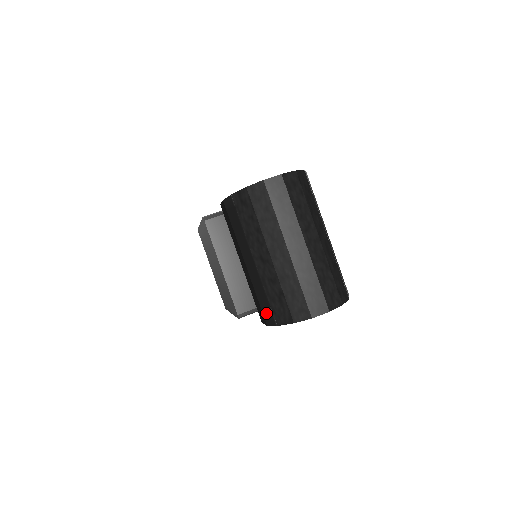
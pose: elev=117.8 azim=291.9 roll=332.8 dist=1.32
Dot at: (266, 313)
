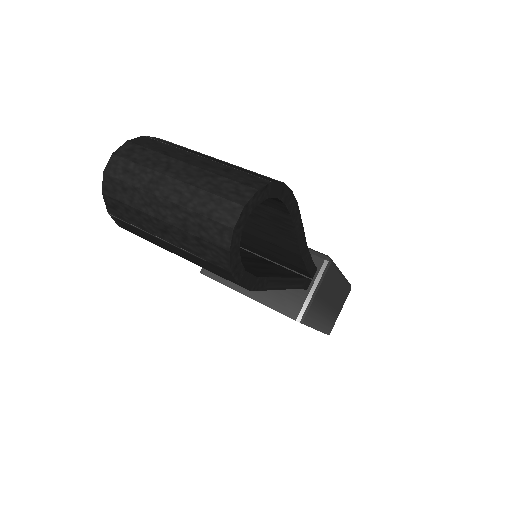
Dot at: (221, 274)
